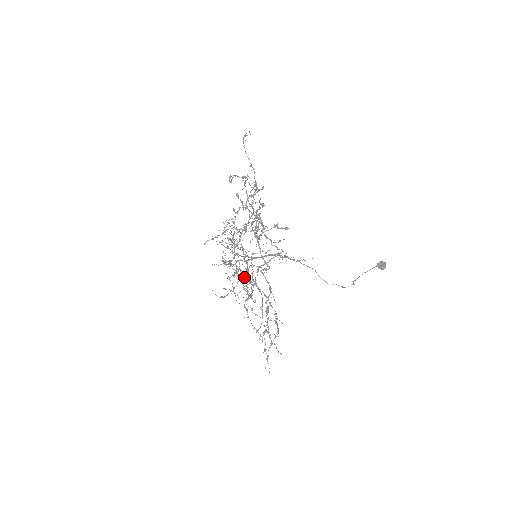
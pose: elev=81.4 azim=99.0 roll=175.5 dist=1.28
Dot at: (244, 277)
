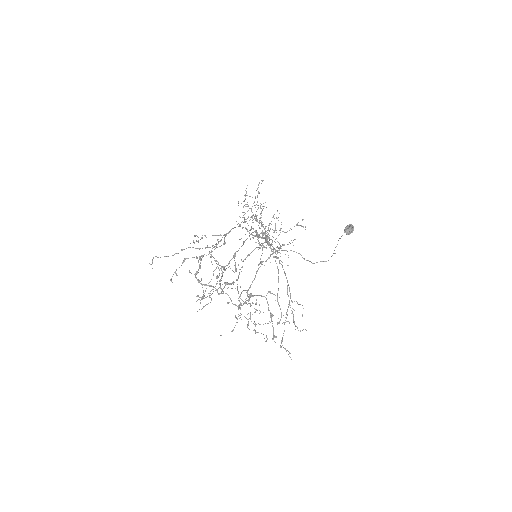
Dot at: occluded
